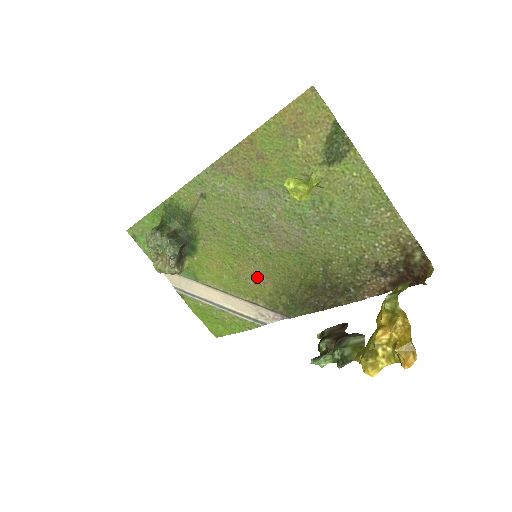
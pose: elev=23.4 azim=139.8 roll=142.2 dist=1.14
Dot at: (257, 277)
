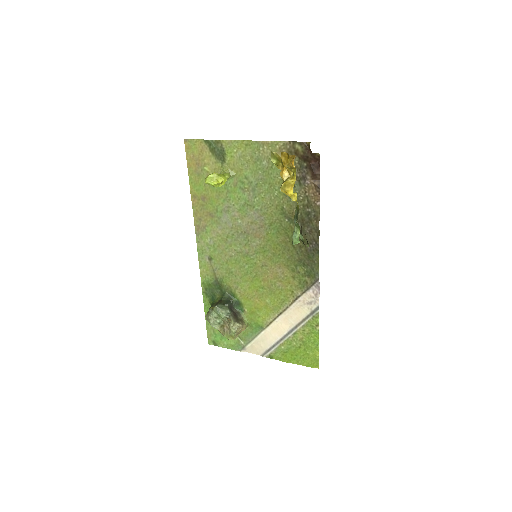
Dot at: (276, 275)
